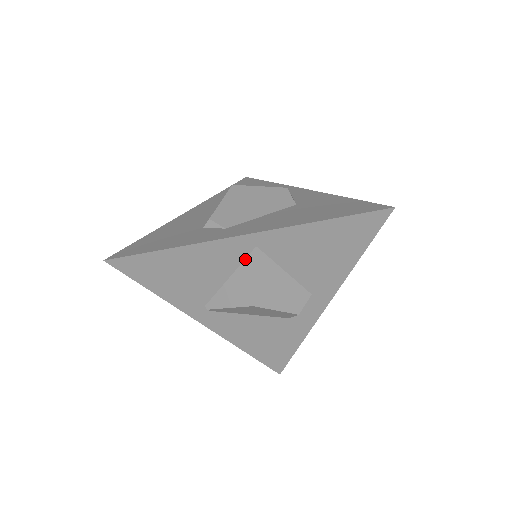
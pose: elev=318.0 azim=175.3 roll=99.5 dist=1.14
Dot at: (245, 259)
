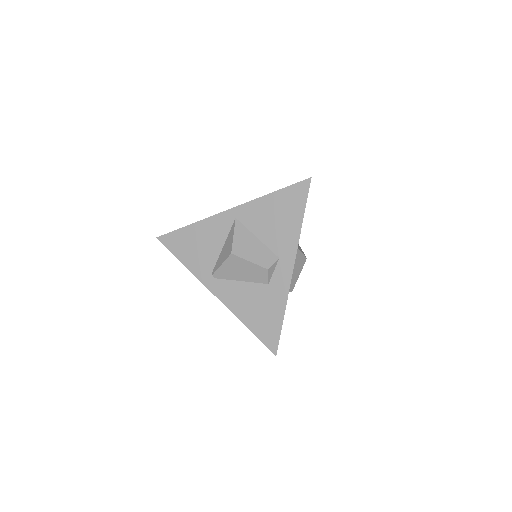
Dot at: (231, 229)
